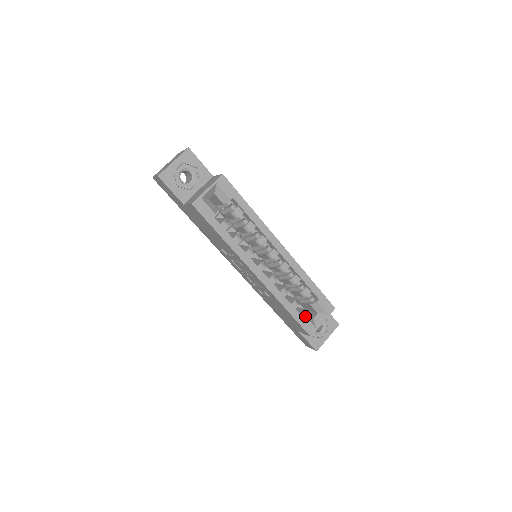
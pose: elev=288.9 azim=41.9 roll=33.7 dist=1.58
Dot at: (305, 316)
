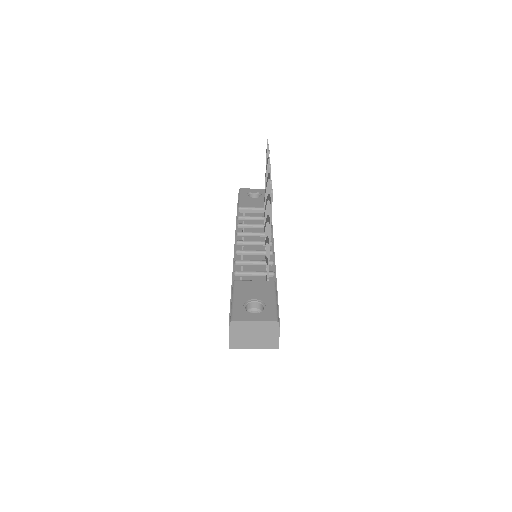
Dot at: occluded
